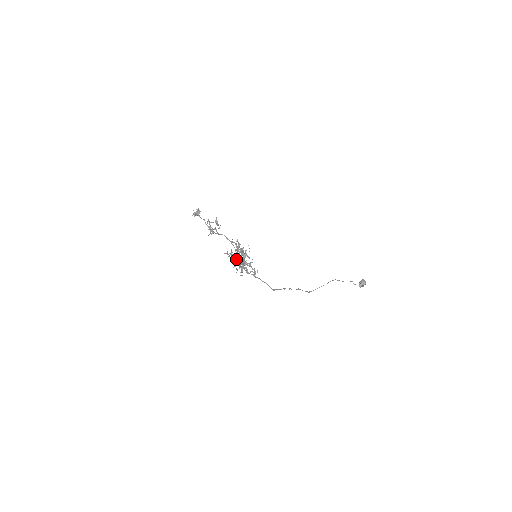
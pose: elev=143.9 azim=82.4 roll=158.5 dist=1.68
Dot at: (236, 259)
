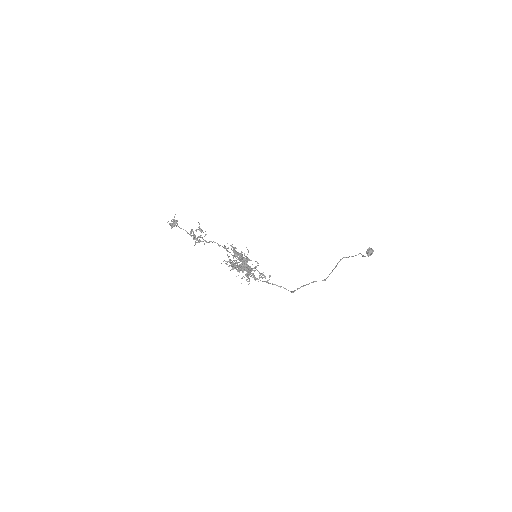
Dot at: (238, 267)
